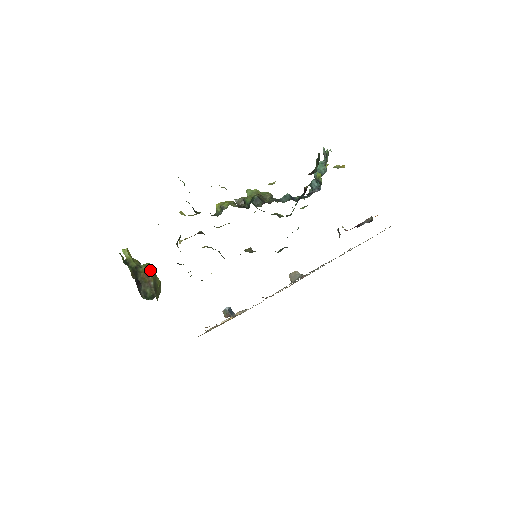
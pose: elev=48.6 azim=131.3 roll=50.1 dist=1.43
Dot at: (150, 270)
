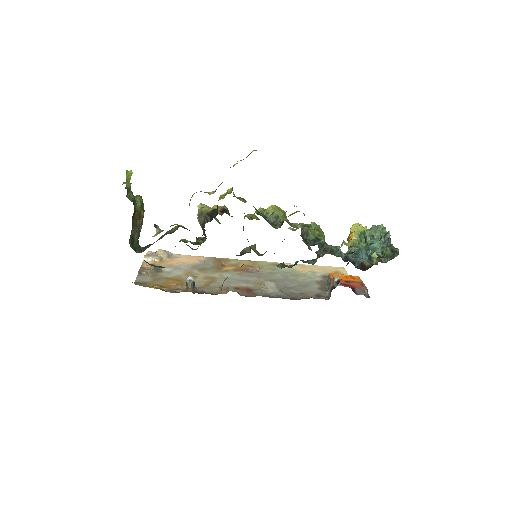
Dot at: (143, 209)
